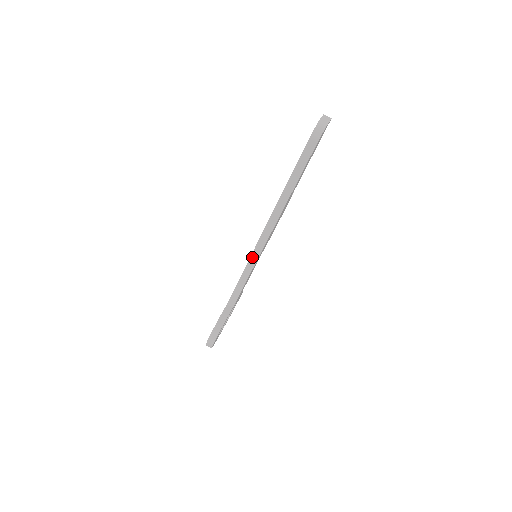
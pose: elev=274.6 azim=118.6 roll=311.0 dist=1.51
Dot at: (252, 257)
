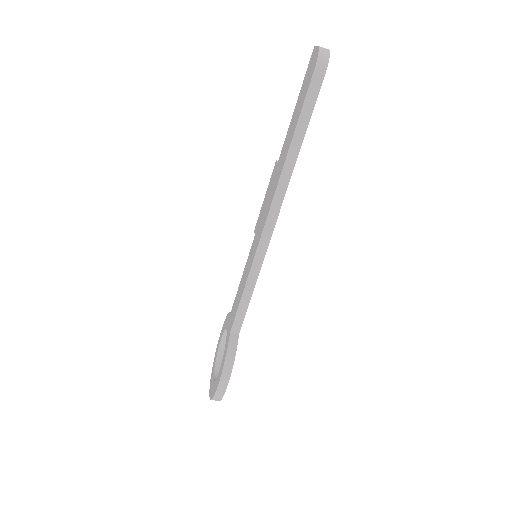
Dot at: (257, 254)
